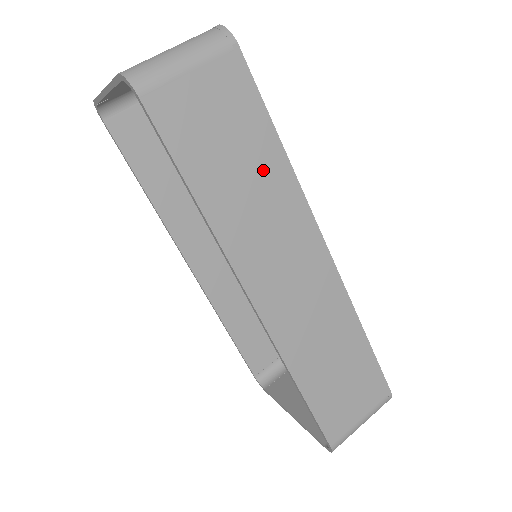
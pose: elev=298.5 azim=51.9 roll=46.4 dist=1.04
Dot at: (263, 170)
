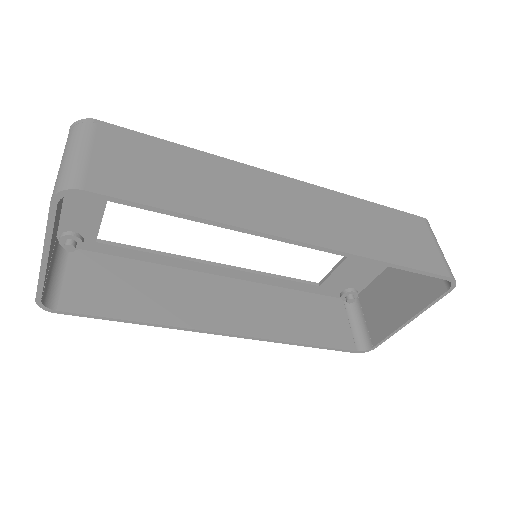
Dot at: (199, 168)
